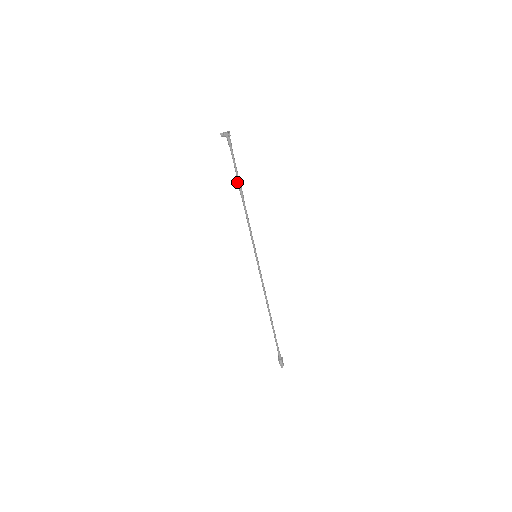
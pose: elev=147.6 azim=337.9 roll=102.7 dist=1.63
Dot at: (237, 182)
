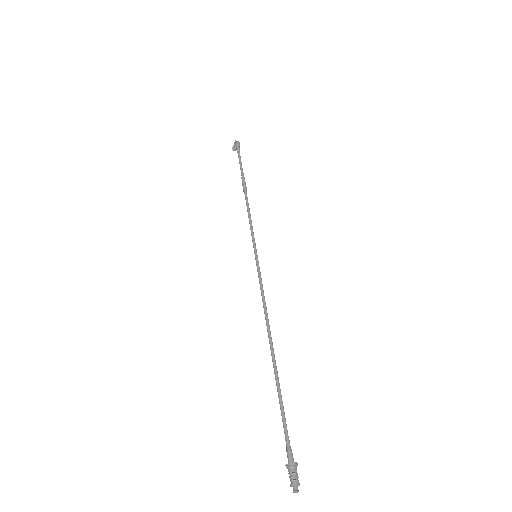
Dot at: occluded
